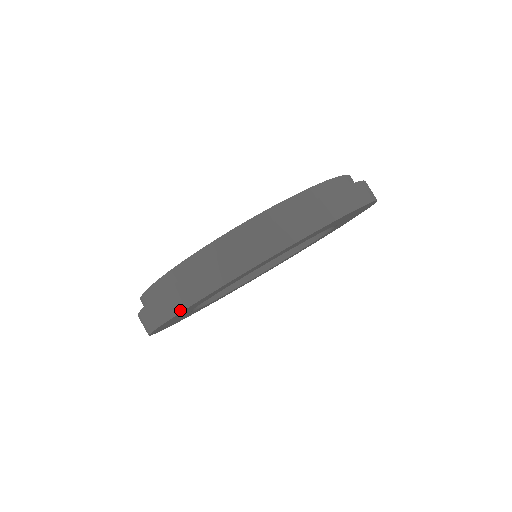
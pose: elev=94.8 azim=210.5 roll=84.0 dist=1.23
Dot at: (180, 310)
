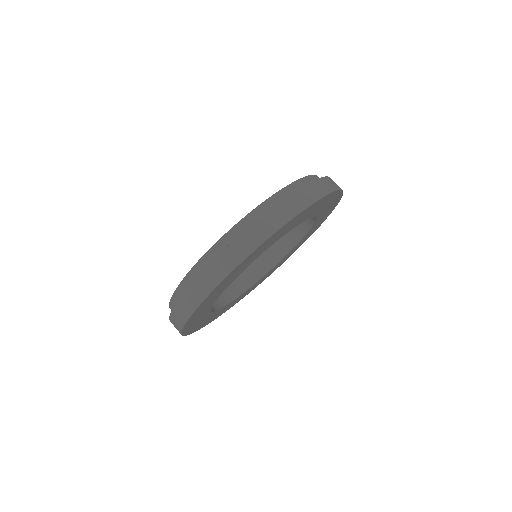
Dot at: (286, 221)
